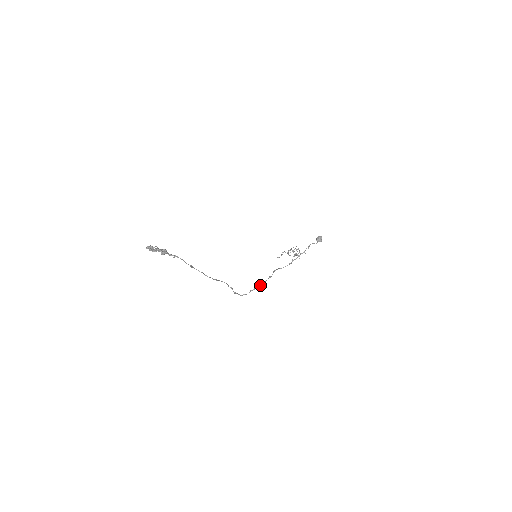
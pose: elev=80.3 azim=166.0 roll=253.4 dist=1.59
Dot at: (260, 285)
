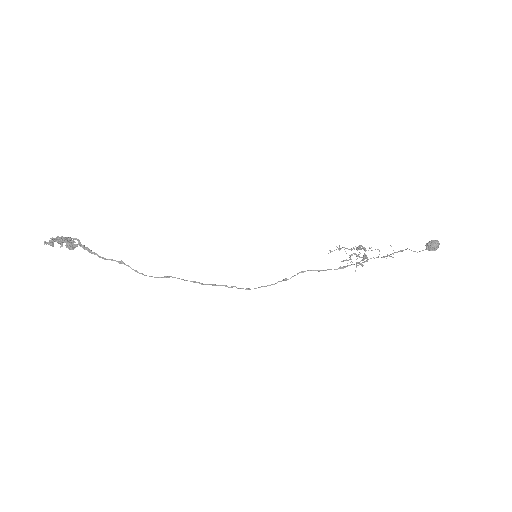
Dot at: occluded
